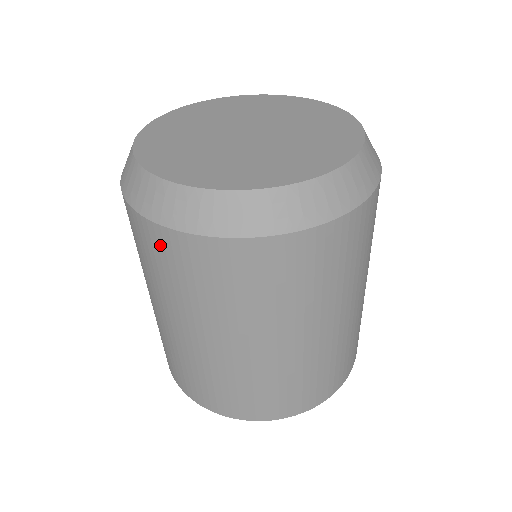
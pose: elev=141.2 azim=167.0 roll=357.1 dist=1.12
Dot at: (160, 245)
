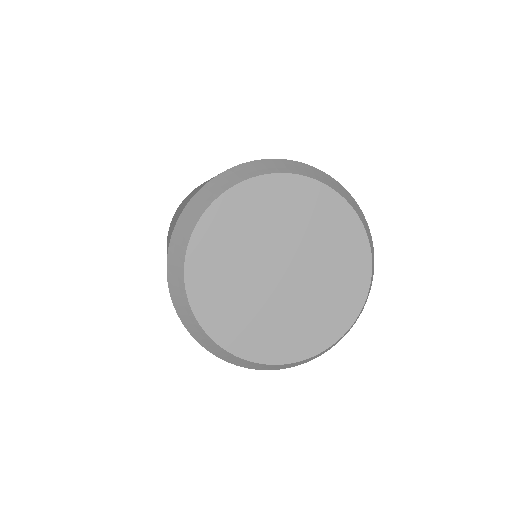
Dot at: occluded
